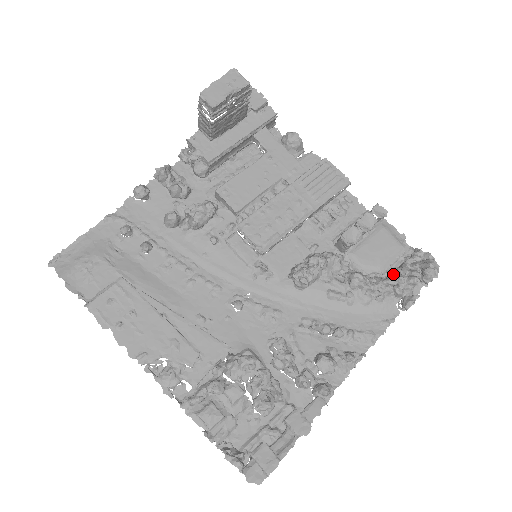
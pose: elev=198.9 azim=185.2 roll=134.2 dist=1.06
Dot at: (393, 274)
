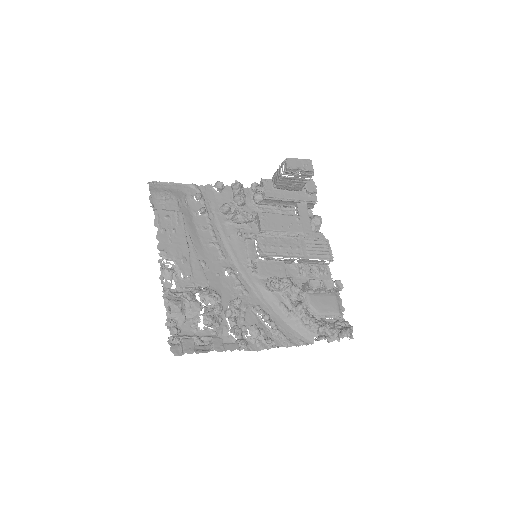
Dot at: (324, 321)
